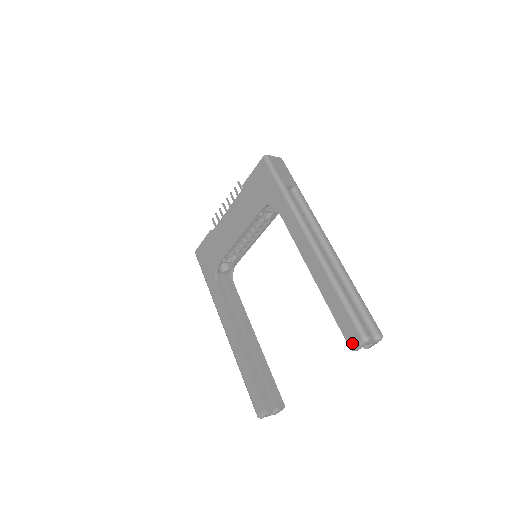
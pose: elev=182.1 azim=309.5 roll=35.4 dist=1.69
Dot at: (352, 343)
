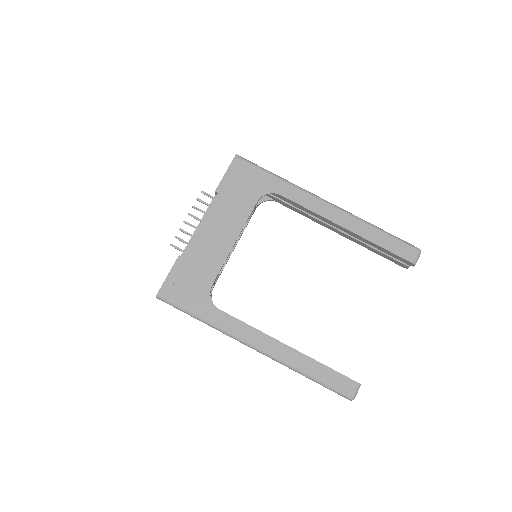
Dot at: (414, 259)
